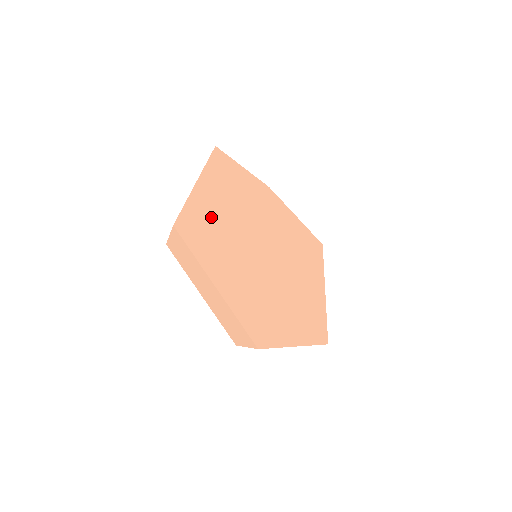
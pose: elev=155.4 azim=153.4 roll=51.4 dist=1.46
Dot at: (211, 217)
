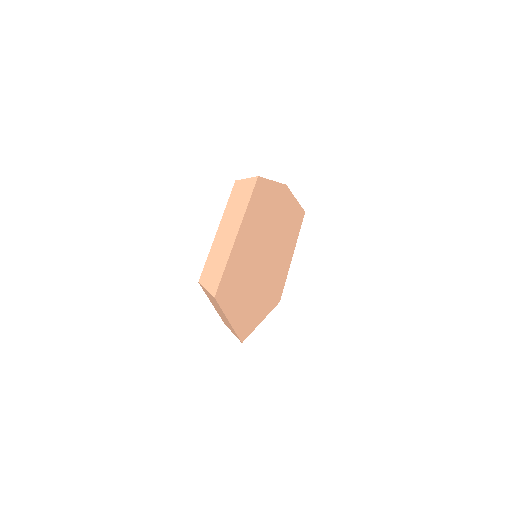
Dot at: (239, 264)
